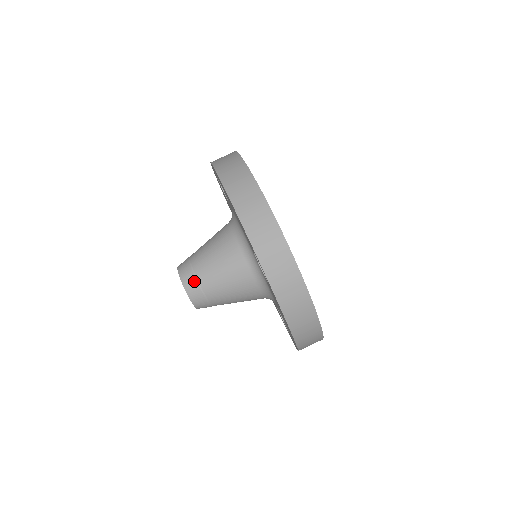
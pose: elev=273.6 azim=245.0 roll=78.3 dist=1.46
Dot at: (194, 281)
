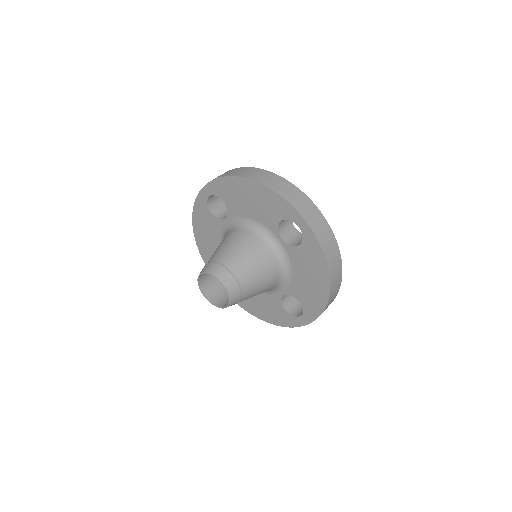
Dot at: (227, 272)
